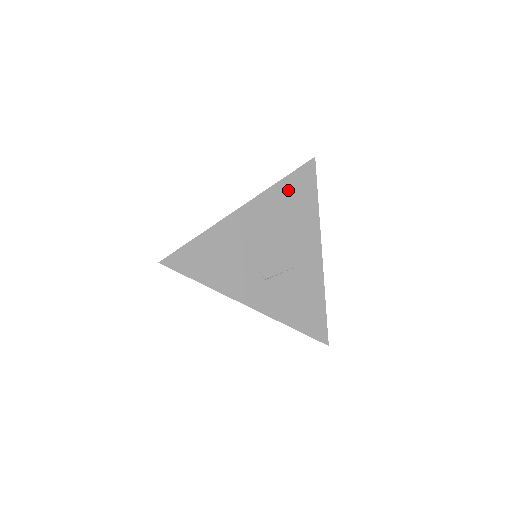
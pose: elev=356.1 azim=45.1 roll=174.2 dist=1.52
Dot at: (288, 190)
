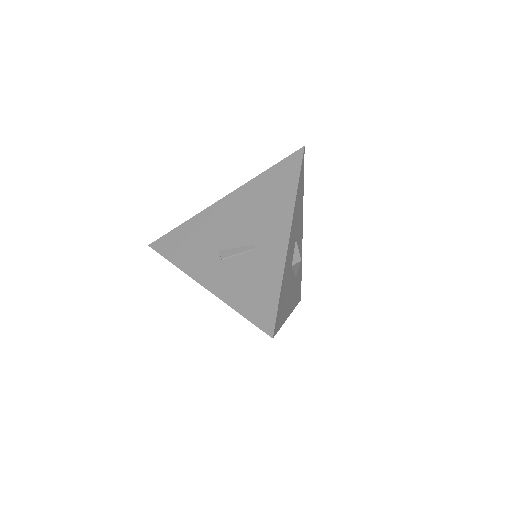
Dot at: (268, 180)
